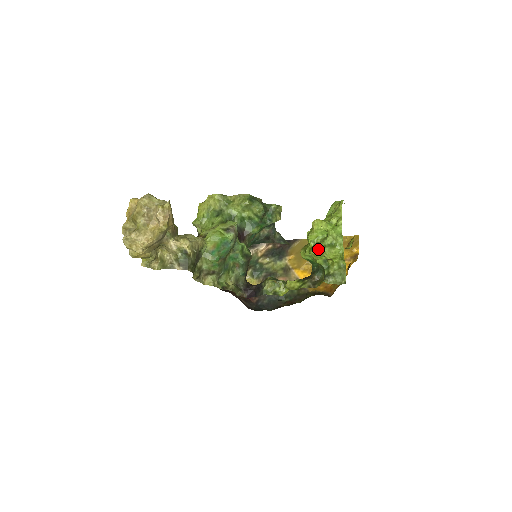
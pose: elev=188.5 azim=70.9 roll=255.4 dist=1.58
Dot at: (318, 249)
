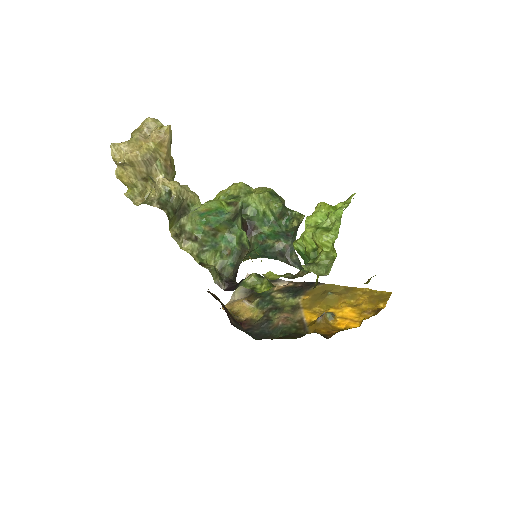
Dot at: (309, 230)
